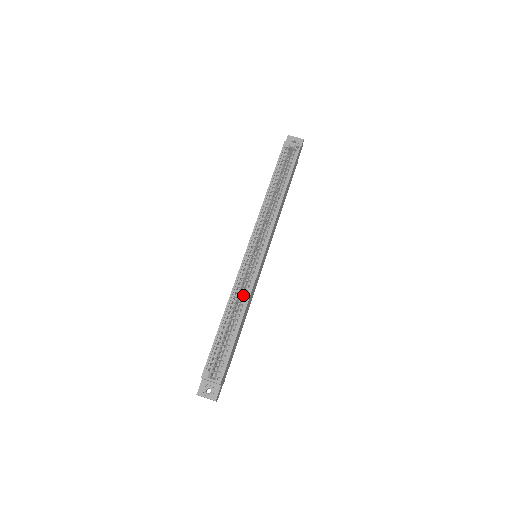
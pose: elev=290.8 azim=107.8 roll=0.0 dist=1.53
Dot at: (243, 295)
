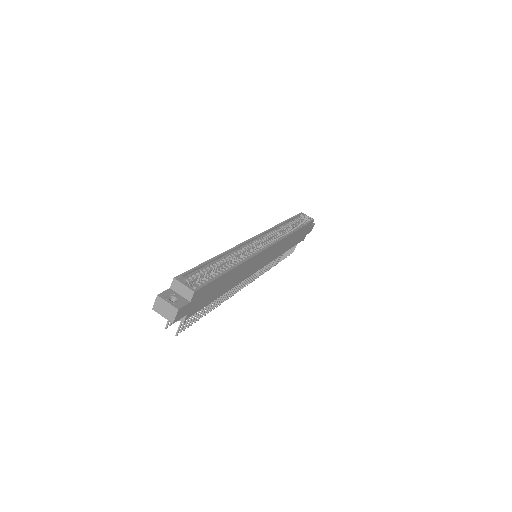
Dot at: (241, 258)
